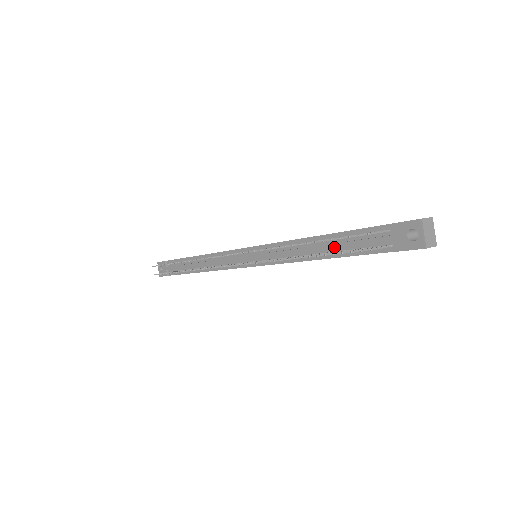
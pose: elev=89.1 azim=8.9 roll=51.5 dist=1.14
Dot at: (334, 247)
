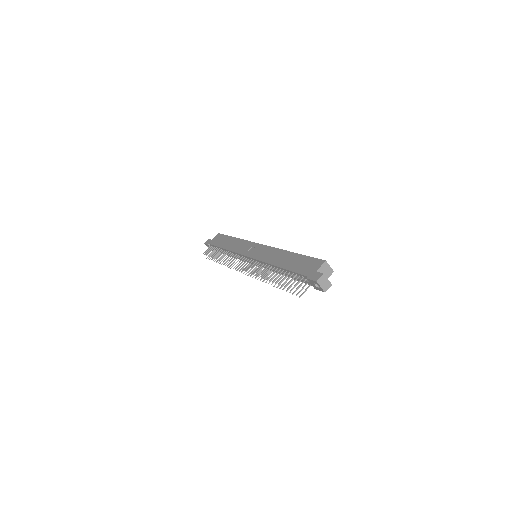
Dot at: occluded
